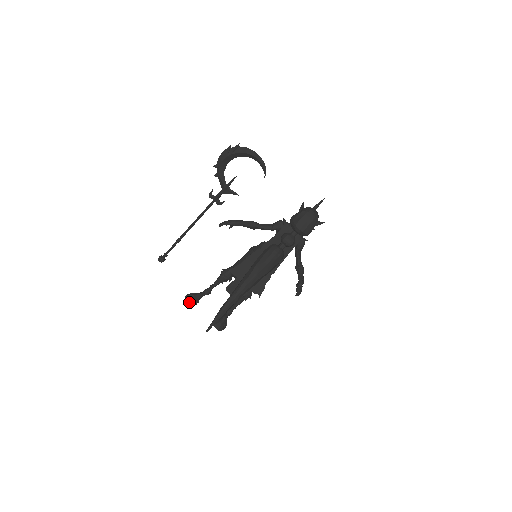
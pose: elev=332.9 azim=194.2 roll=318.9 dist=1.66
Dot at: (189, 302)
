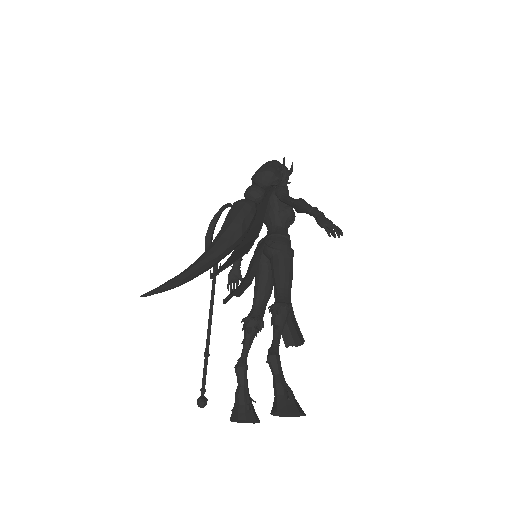
Dot at: (232, 415)
